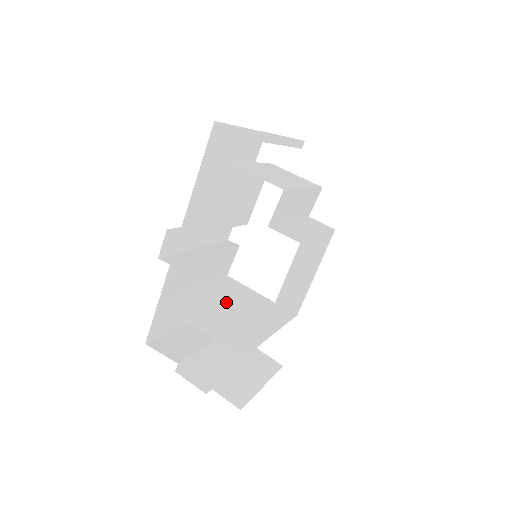
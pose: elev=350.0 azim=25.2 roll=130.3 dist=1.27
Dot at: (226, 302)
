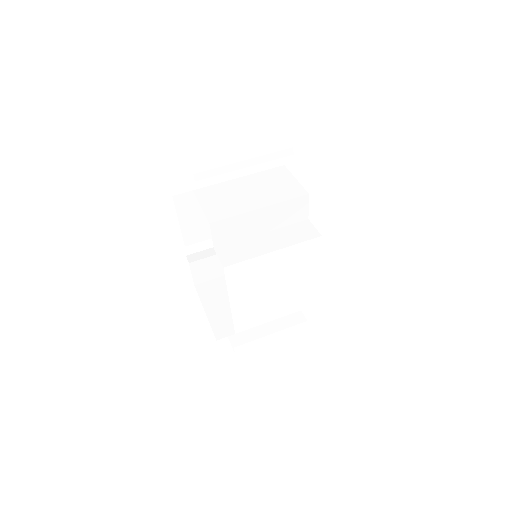
Dot at: occluded
